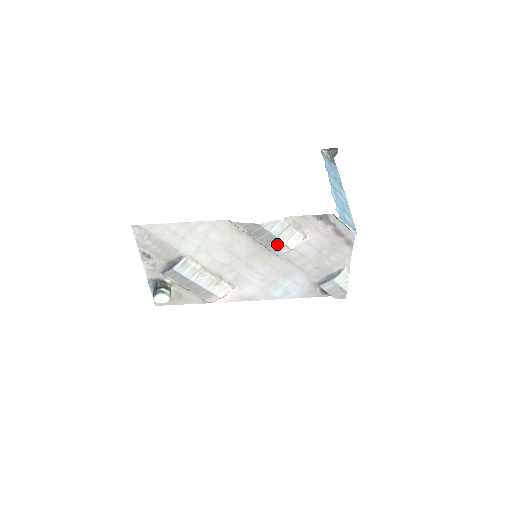
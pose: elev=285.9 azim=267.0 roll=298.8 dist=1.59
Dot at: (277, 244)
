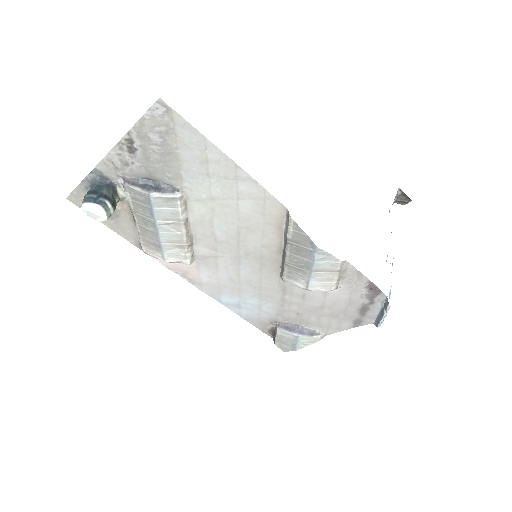
Dot at: (301, 274)
